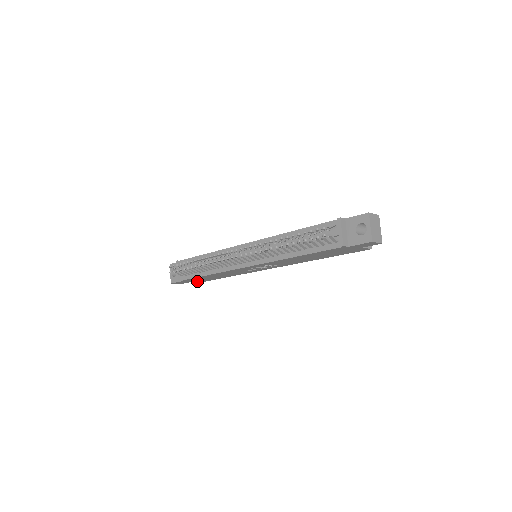
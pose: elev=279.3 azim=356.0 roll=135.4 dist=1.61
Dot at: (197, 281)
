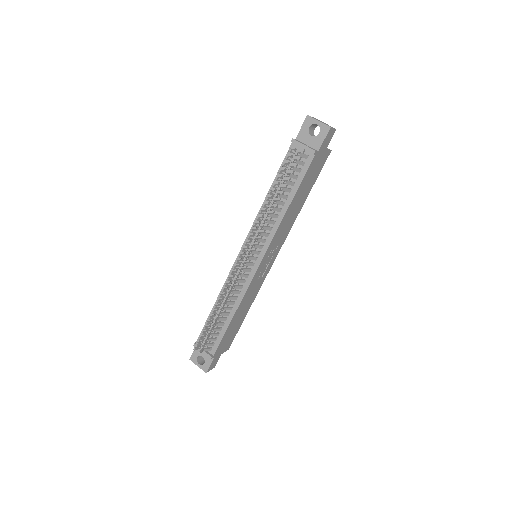
Dot at: (225, 348)
